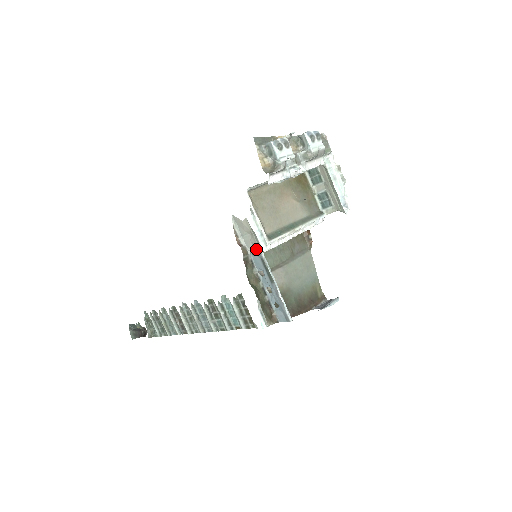
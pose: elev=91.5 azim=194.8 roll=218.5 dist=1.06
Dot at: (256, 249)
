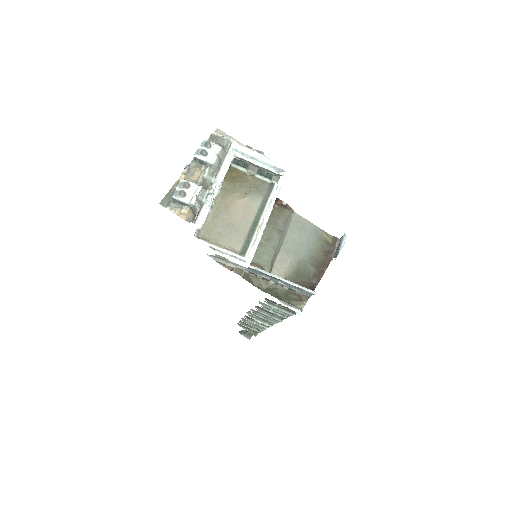
Dot at: occluded
